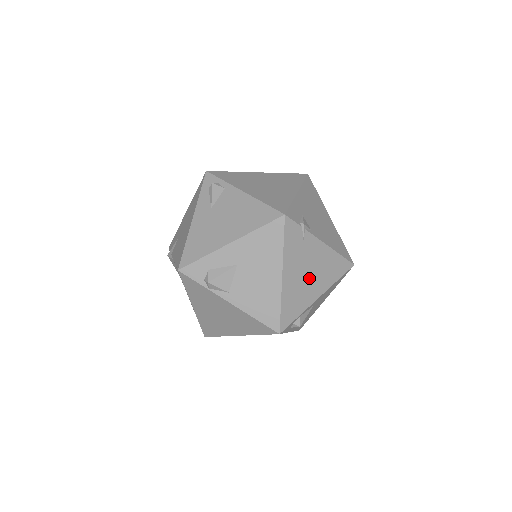
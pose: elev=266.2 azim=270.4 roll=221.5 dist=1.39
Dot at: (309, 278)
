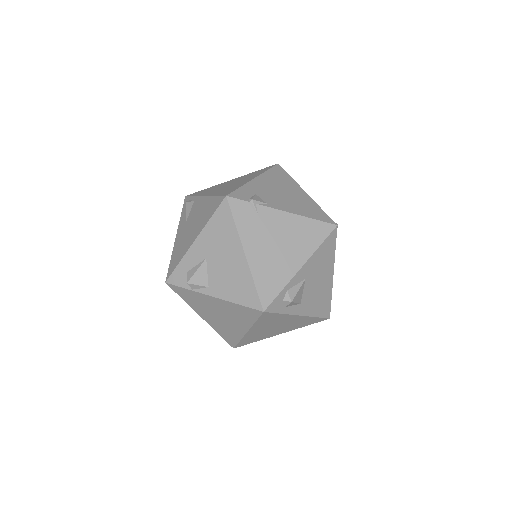
Dot at: (280, 250)
